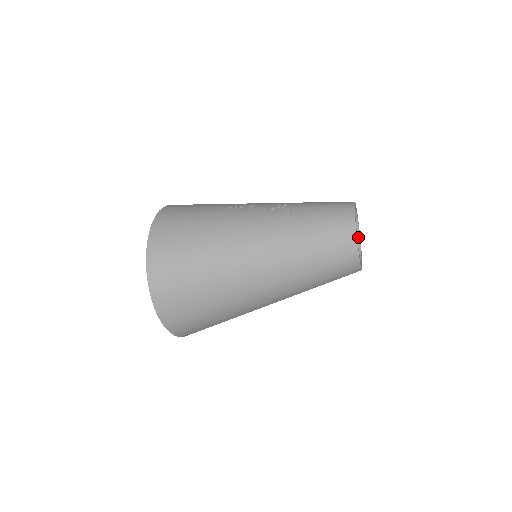
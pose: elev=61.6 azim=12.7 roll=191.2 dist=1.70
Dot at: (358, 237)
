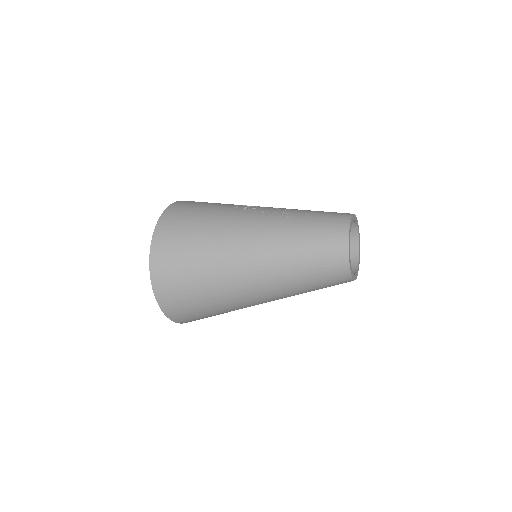
Dot at: (357, 249)
